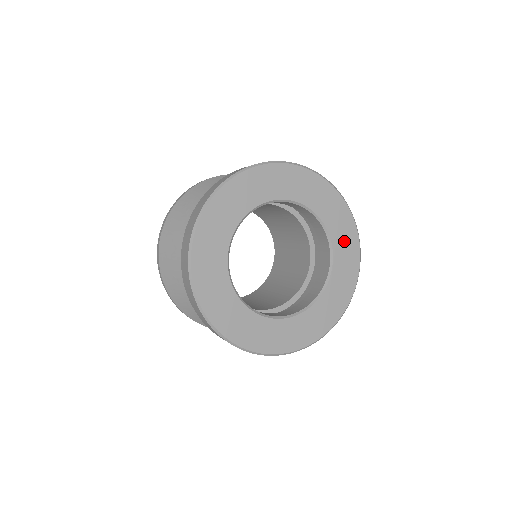
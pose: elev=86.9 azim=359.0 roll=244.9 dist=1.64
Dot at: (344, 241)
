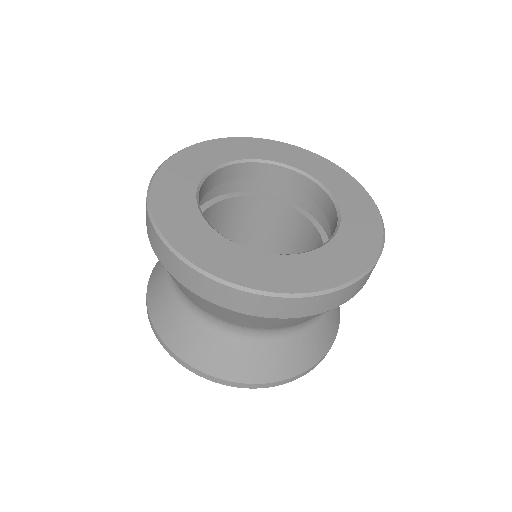
Dot at: (346, 191)
